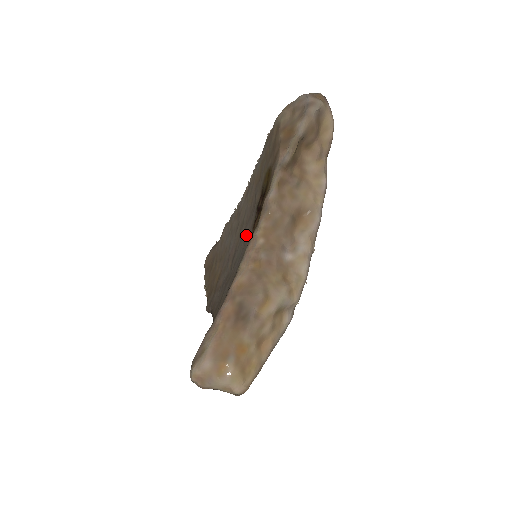
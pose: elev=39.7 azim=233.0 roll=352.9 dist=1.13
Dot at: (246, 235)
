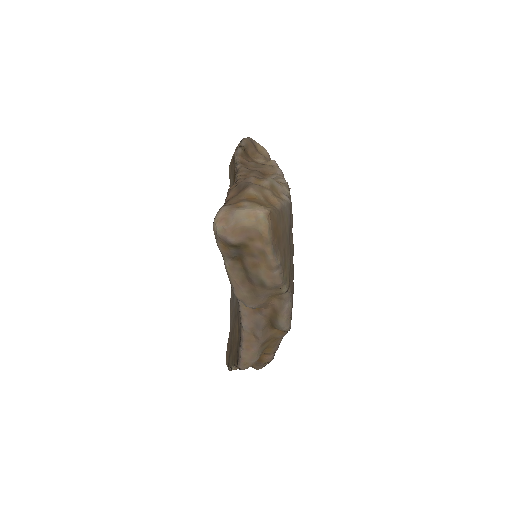
Dot at: occluded
